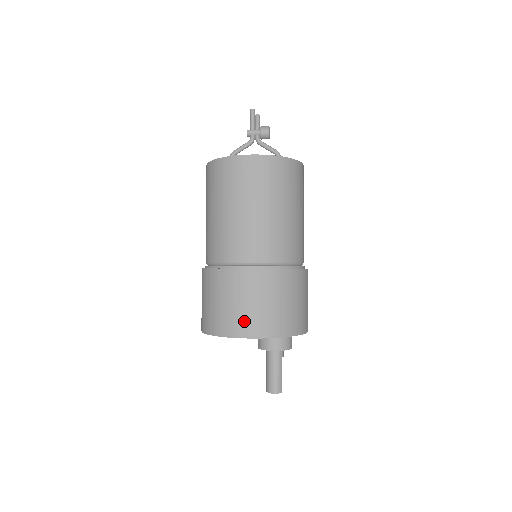
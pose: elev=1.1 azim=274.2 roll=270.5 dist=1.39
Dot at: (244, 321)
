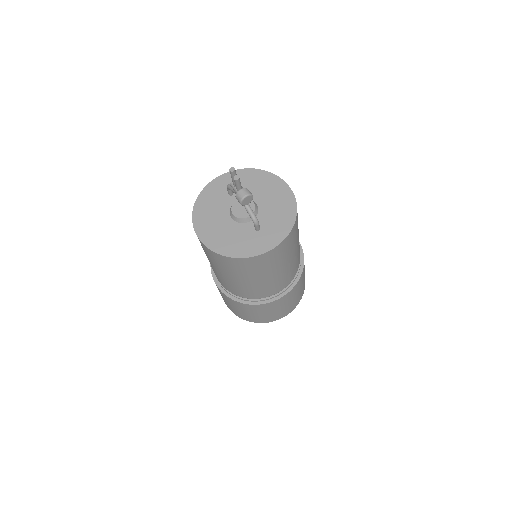
Dot at: occluded
